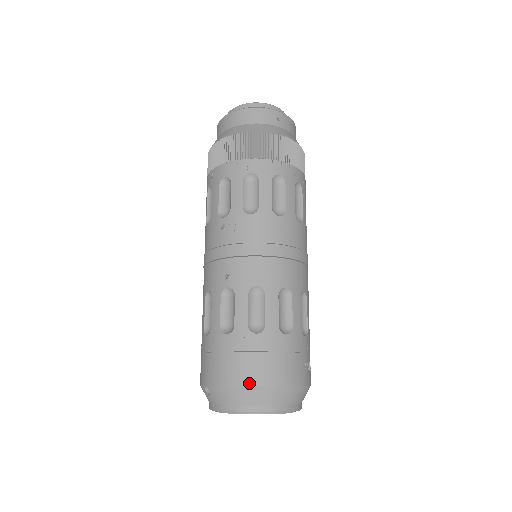
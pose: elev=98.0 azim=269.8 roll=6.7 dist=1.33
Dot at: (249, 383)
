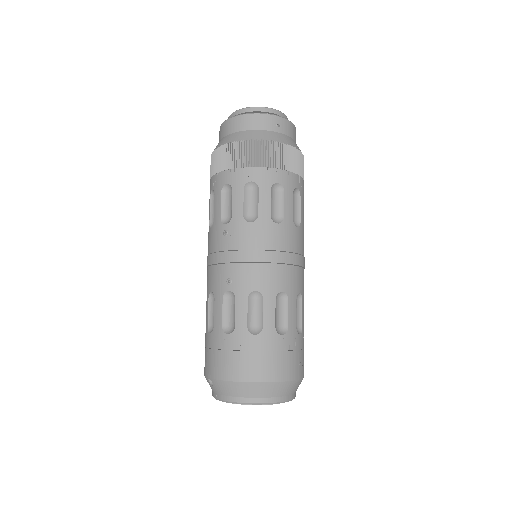
Dot at: (248, 379)
